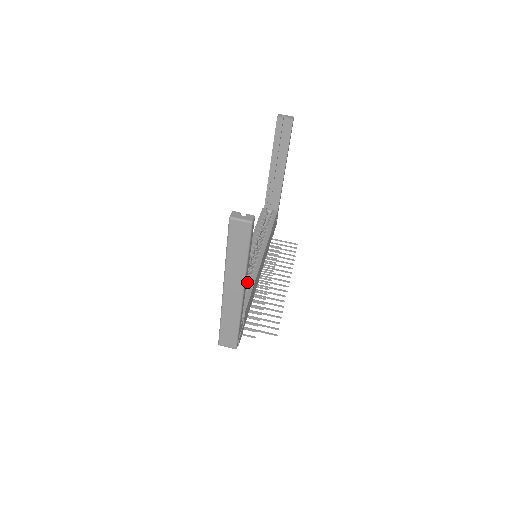
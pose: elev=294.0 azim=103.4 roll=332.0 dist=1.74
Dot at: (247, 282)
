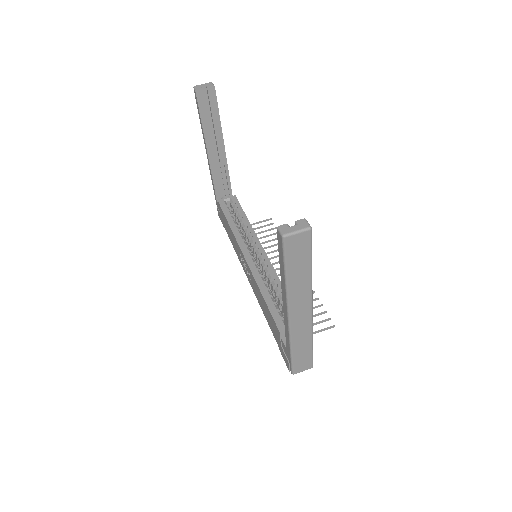
Dot at: (275, 290)
